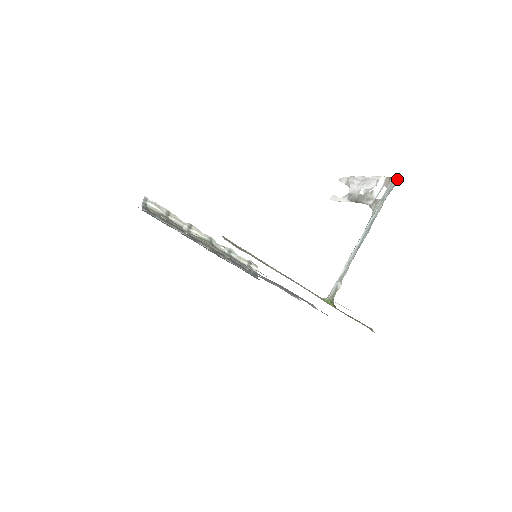
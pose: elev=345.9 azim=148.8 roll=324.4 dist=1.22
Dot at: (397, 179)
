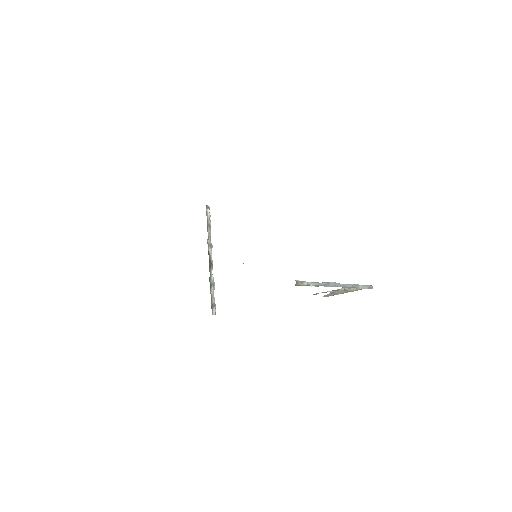
Dot at: (371, 286)
